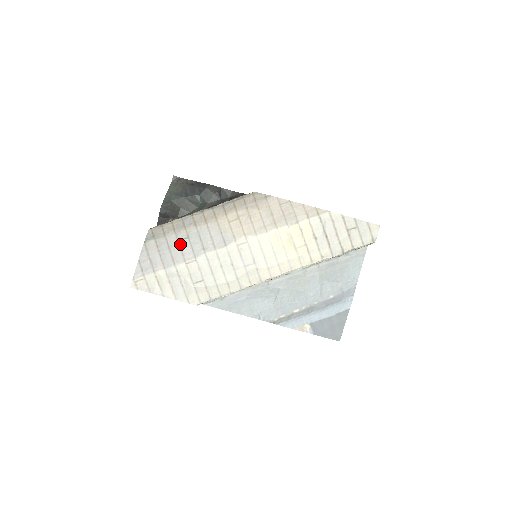
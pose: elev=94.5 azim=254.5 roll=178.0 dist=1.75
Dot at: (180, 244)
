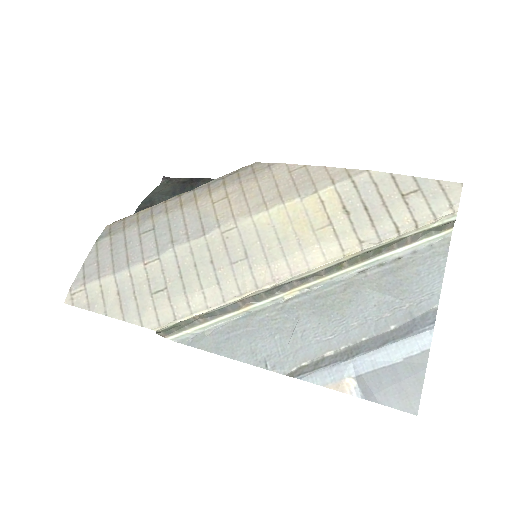
Dot at: (141, 238)
